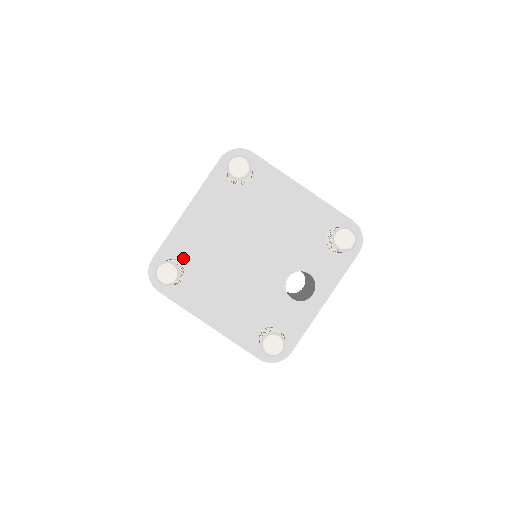
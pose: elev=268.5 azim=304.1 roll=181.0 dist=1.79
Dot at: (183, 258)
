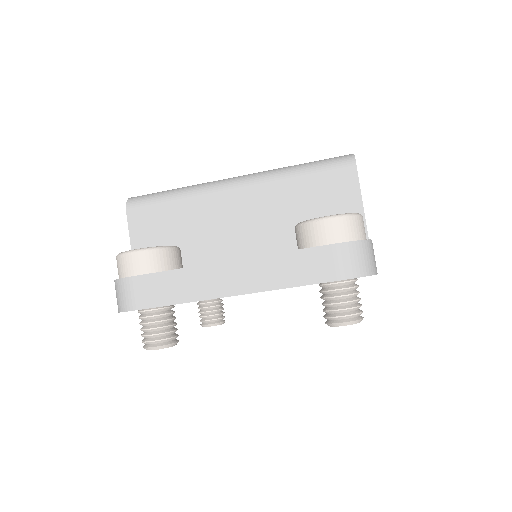
Dot at: occluded
